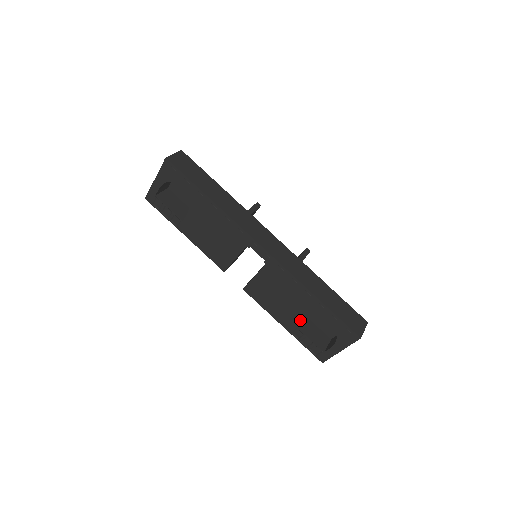
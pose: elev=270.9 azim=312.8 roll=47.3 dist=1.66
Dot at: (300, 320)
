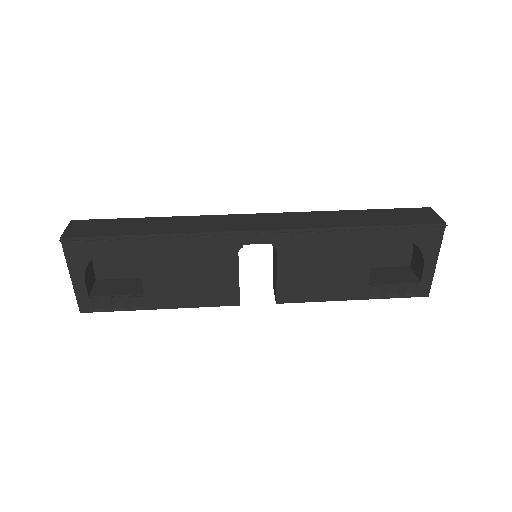
Dot at: (366, 273)
